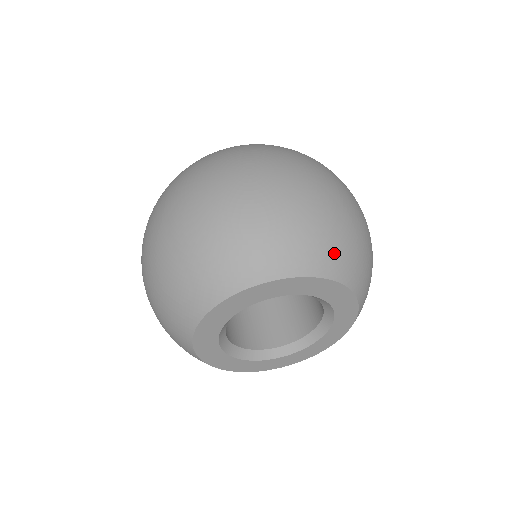
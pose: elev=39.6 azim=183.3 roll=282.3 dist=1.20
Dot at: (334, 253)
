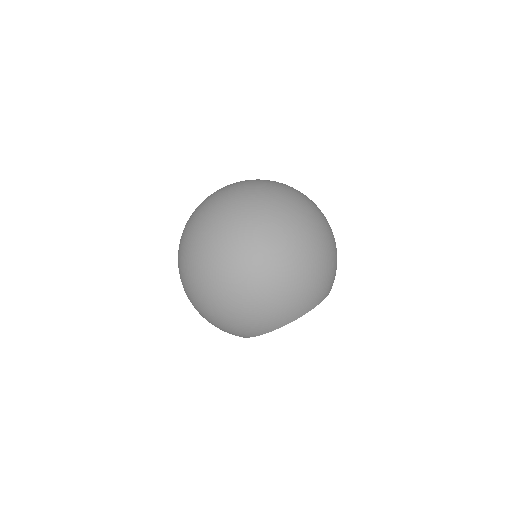
Dot at: (312, 299)
